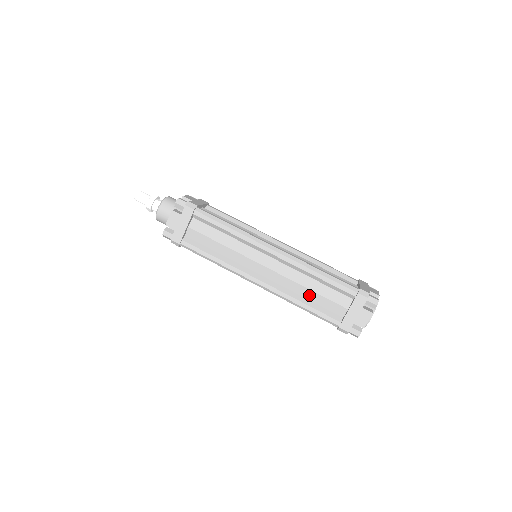
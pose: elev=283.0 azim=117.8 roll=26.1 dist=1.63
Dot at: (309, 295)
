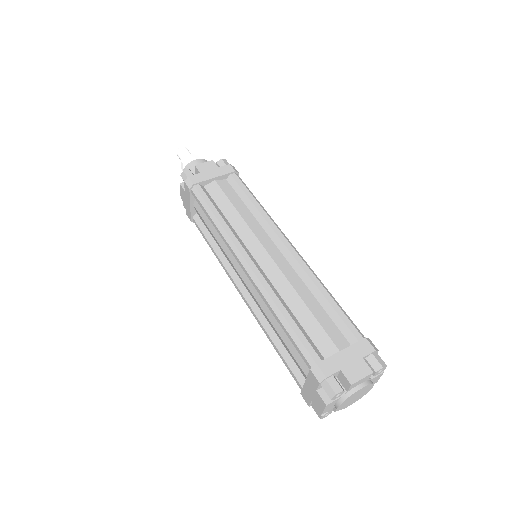
Dot at: (278, 335)
